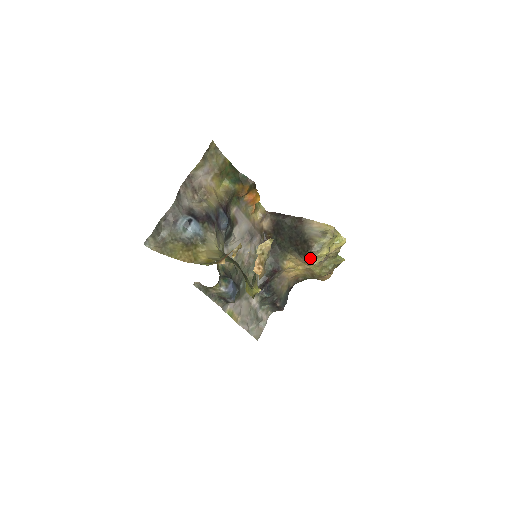
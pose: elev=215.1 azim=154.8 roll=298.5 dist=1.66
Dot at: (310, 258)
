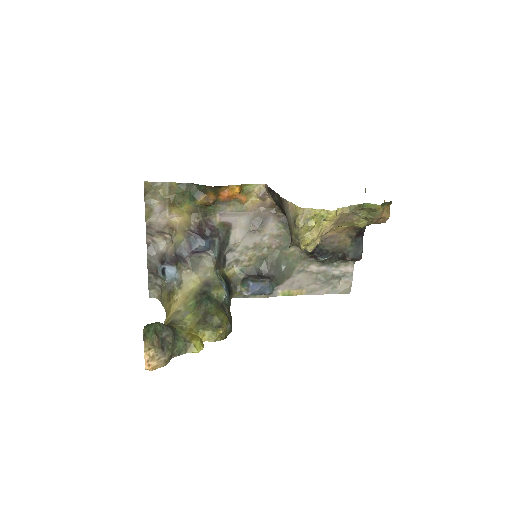
Dot at: (300, 248)
